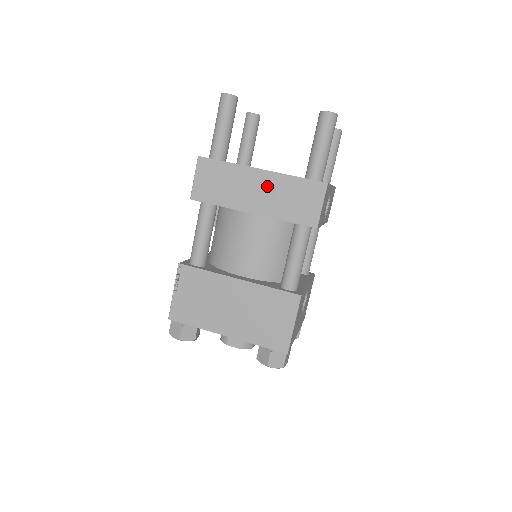
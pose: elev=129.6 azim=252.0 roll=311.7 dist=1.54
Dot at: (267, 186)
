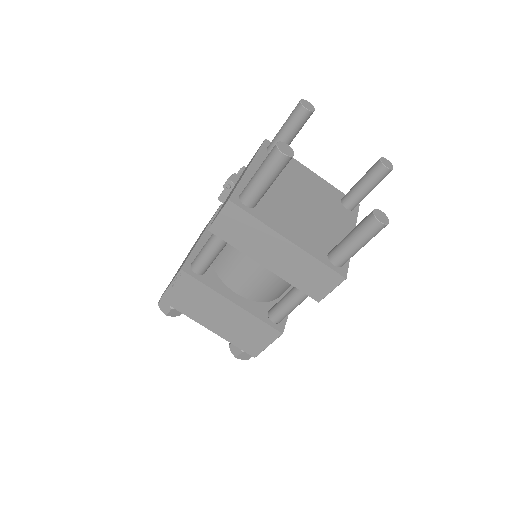
Dot at: (288, 255)
